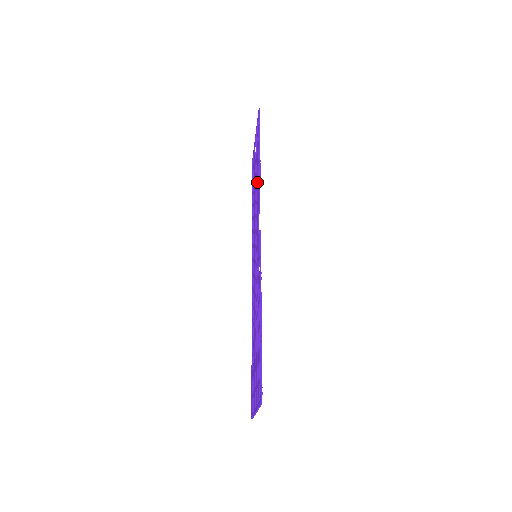
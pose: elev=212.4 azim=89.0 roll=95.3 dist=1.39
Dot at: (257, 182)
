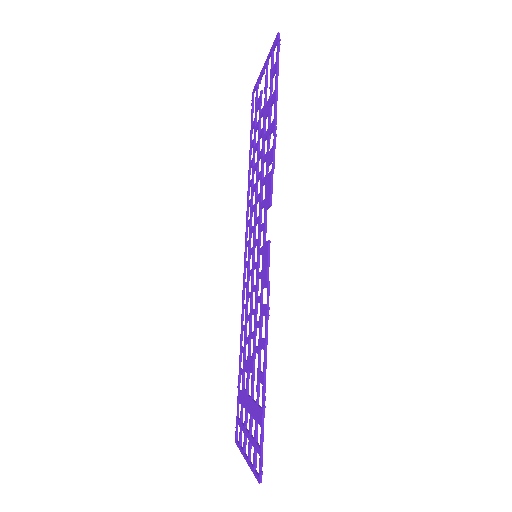
Dot at: (267, 154)
